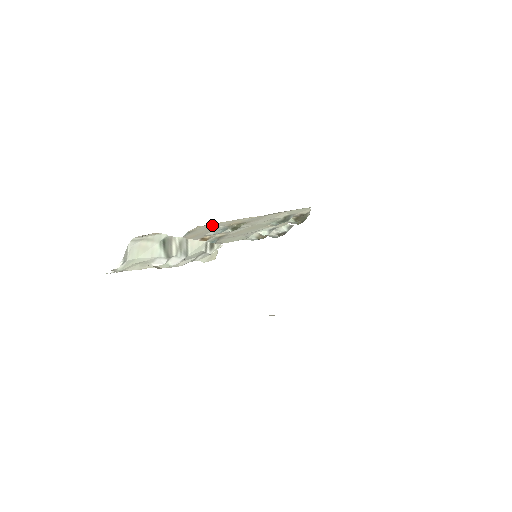
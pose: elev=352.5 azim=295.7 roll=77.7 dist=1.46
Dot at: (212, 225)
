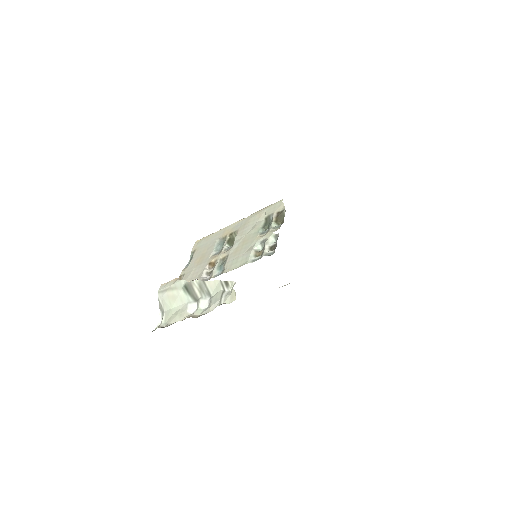
Dot at: (208, 239)
